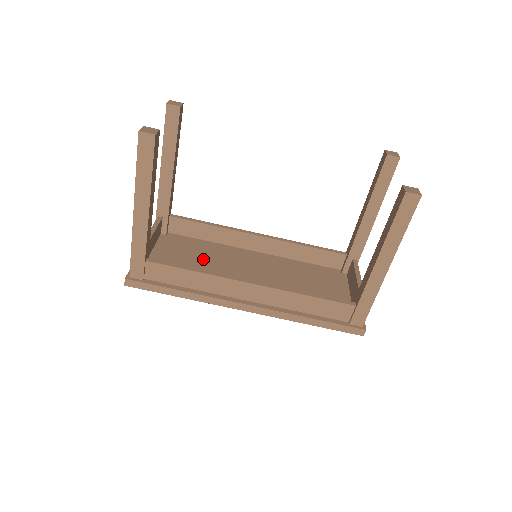
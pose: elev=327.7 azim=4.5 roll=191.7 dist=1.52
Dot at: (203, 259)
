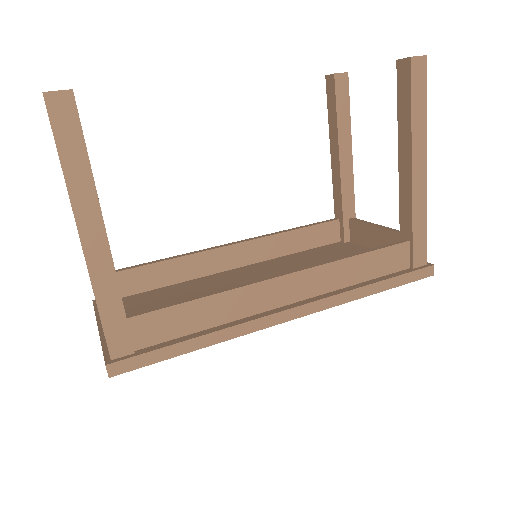
Dot at: occluded
